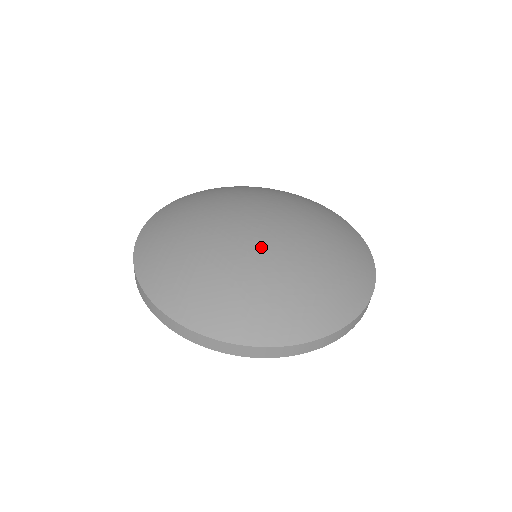
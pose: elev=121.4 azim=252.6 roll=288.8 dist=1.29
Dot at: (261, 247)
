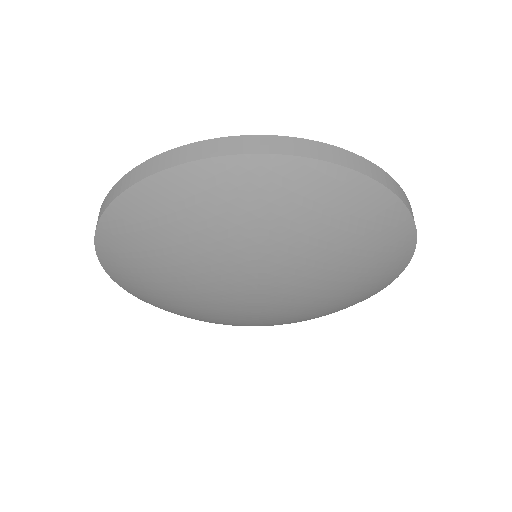
Dot at: occluded
